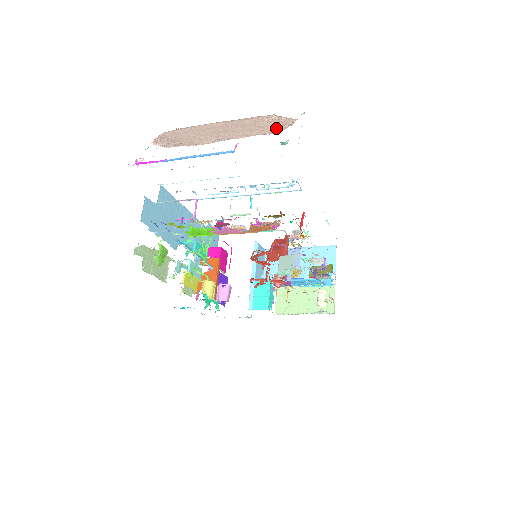
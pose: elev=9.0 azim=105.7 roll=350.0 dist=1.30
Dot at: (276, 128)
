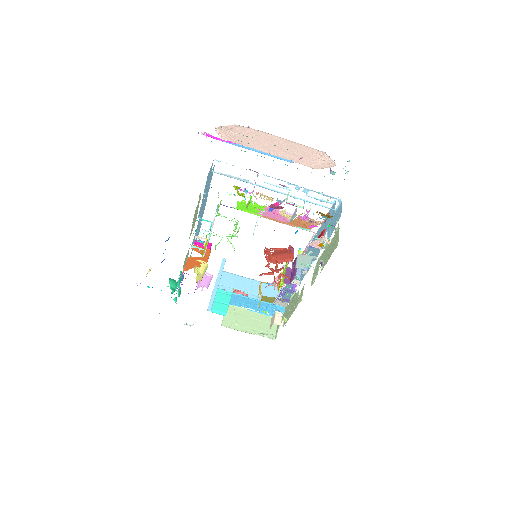
Dot at: (317, 164)
